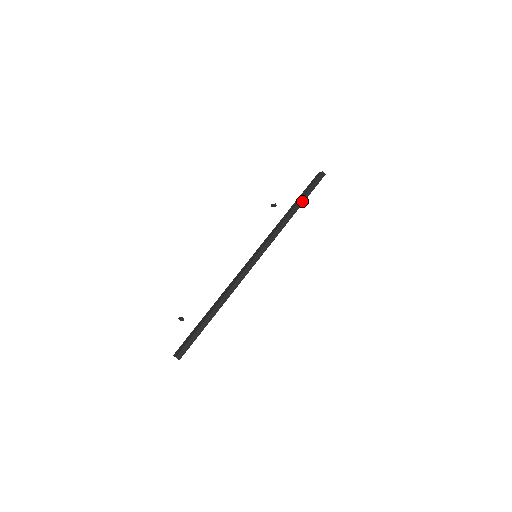
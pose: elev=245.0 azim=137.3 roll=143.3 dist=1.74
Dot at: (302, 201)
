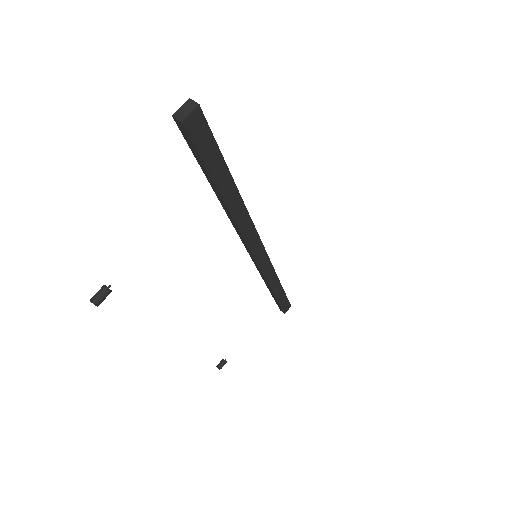
Dot at: occluded
